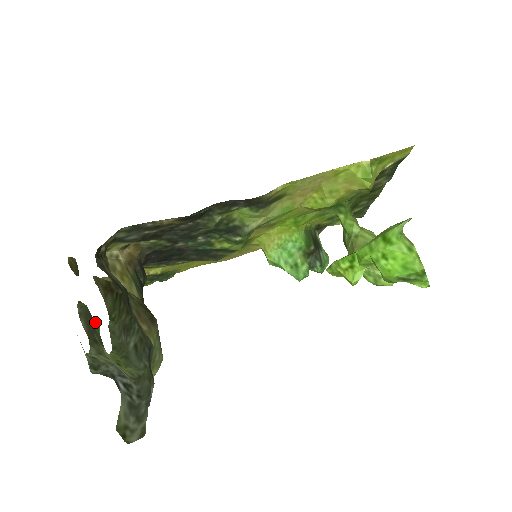
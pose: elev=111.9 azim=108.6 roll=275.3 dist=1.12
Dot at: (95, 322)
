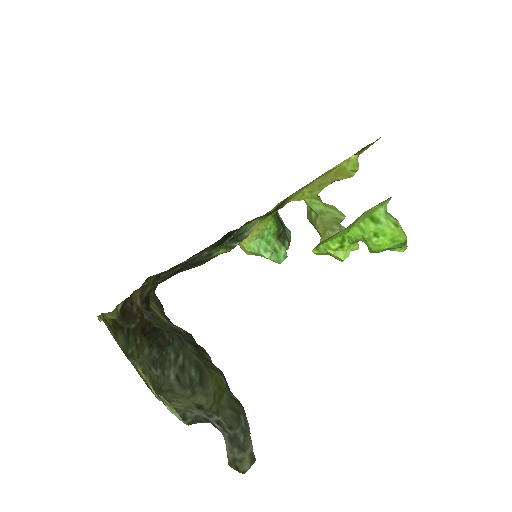
Dot at: (150, 372)
